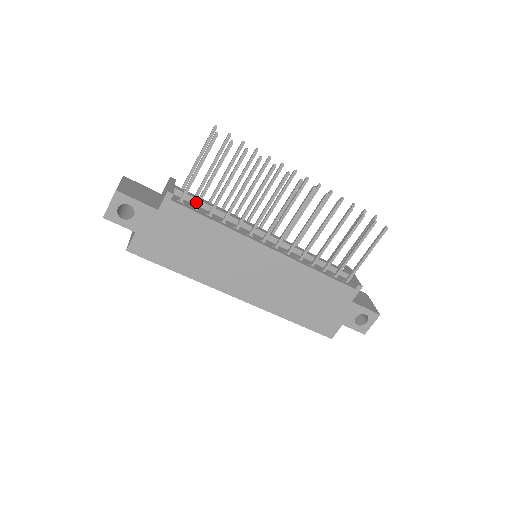
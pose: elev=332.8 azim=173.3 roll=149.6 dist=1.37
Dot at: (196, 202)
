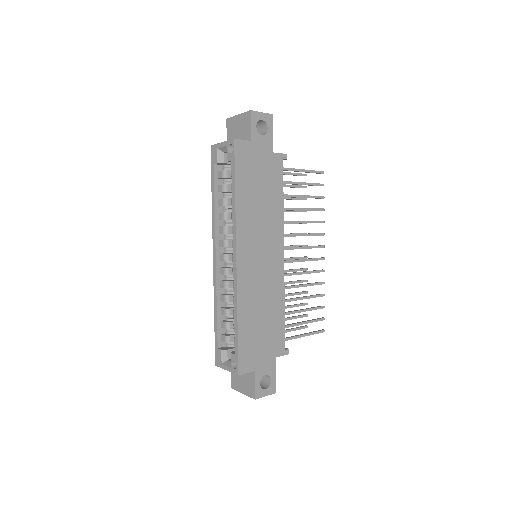
Dot at: occluded
